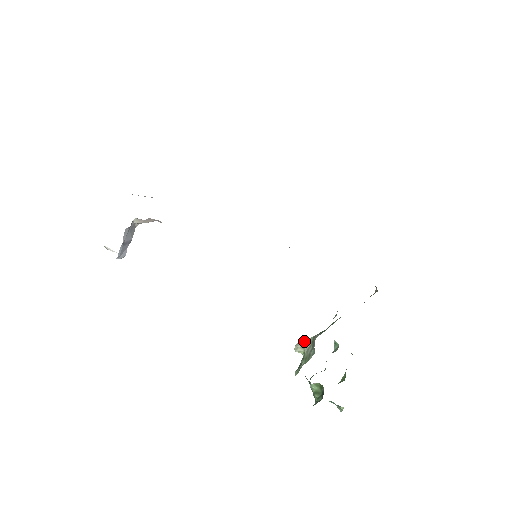
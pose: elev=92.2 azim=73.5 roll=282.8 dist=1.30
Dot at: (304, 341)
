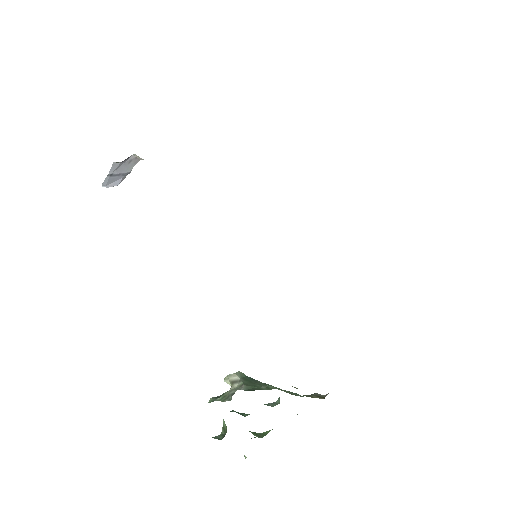
Dot at: (237, 378)
